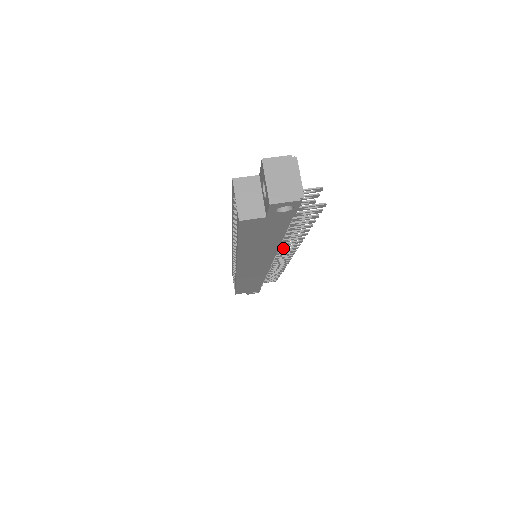
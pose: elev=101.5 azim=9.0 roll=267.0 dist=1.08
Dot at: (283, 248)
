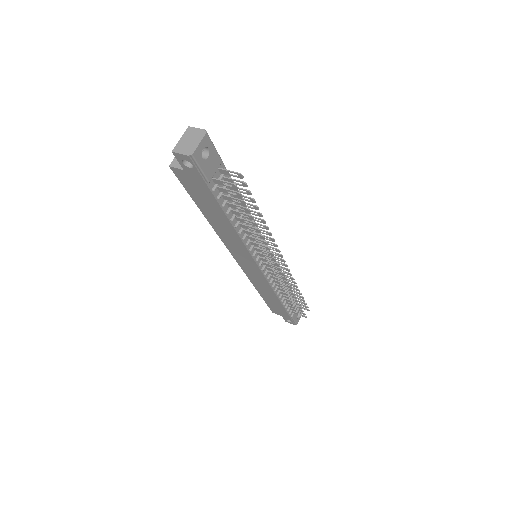
Dot at: occluded
